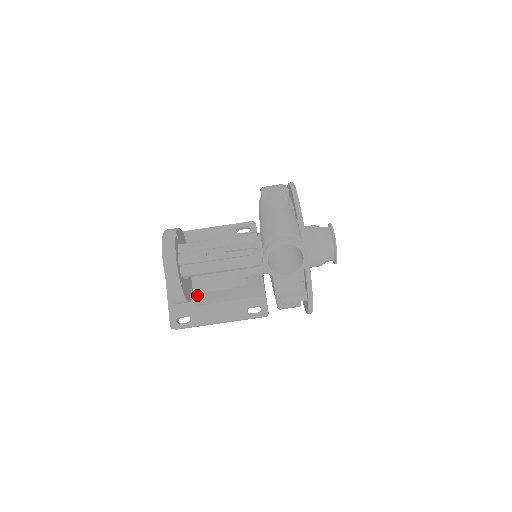
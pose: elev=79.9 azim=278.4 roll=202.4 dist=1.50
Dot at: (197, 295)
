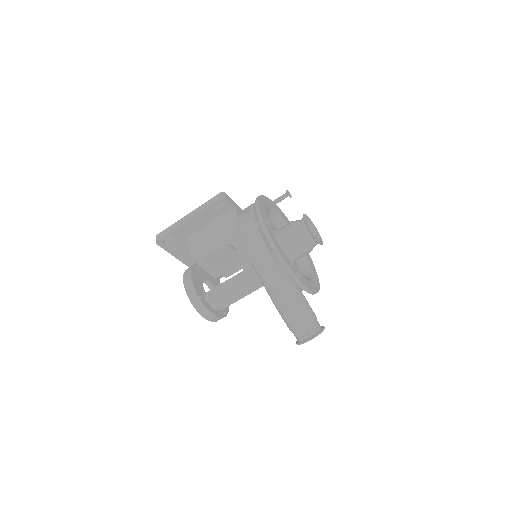
Dot at: (221, 277)
